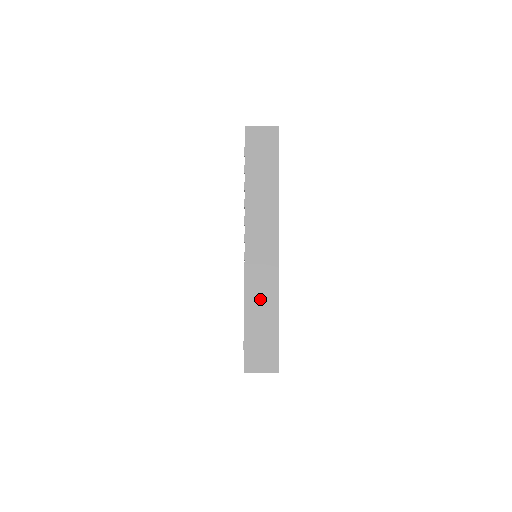
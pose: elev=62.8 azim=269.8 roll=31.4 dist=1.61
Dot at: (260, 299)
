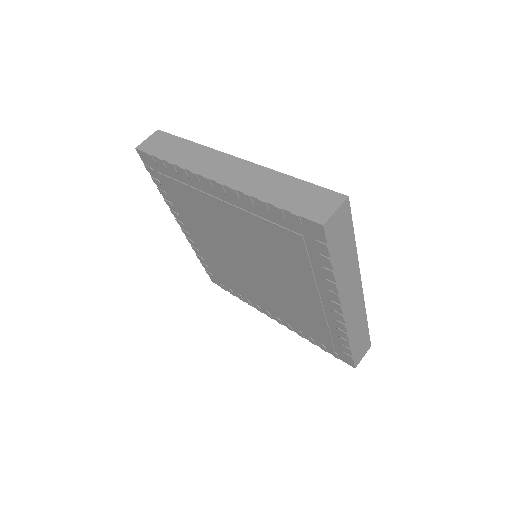
Dot at: (265, 186)
